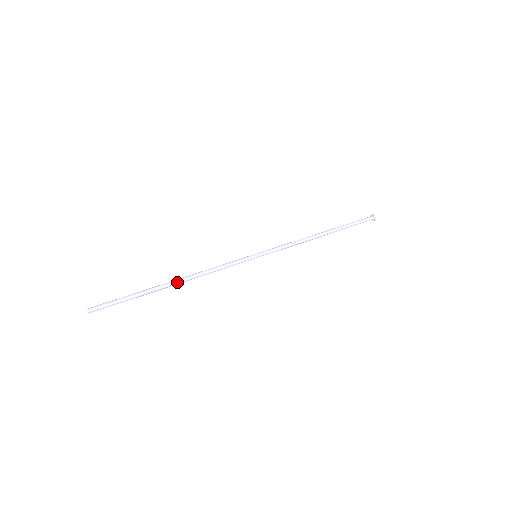
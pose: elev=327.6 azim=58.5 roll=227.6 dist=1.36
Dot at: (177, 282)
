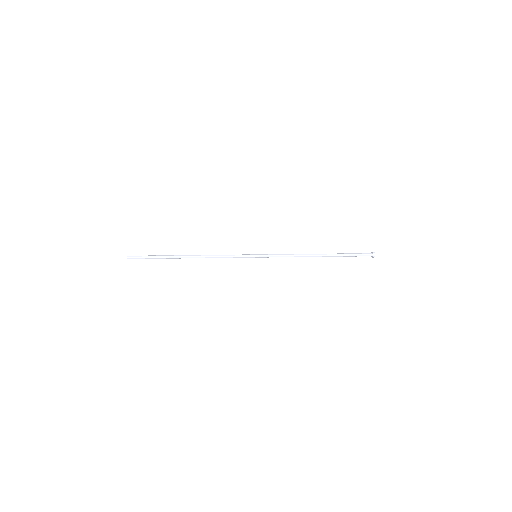
Dot at: (190, 257)
